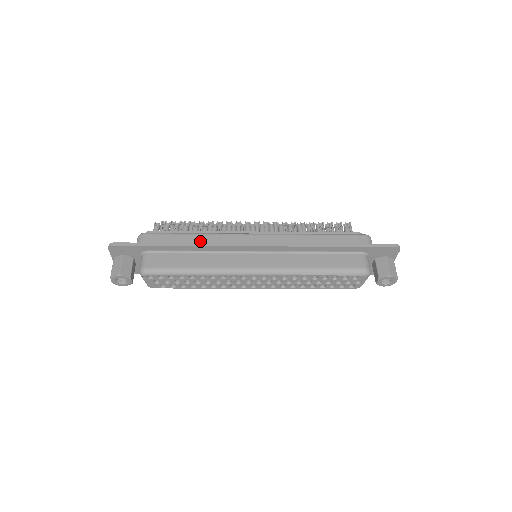
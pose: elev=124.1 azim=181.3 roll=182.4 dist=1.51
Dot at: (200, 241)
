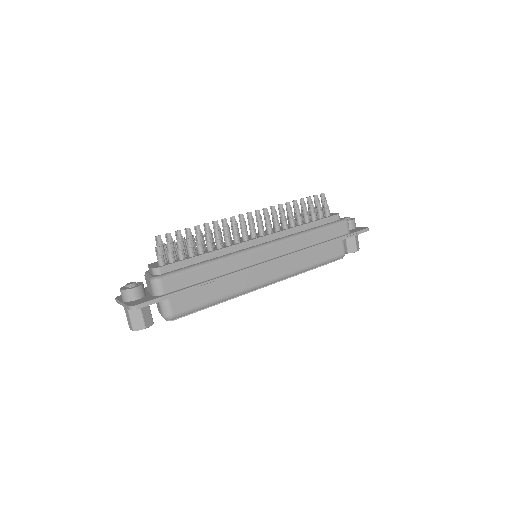
Dot at: (219, 271)
